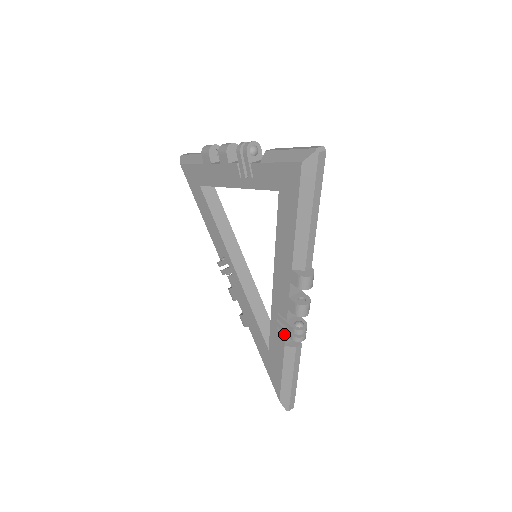
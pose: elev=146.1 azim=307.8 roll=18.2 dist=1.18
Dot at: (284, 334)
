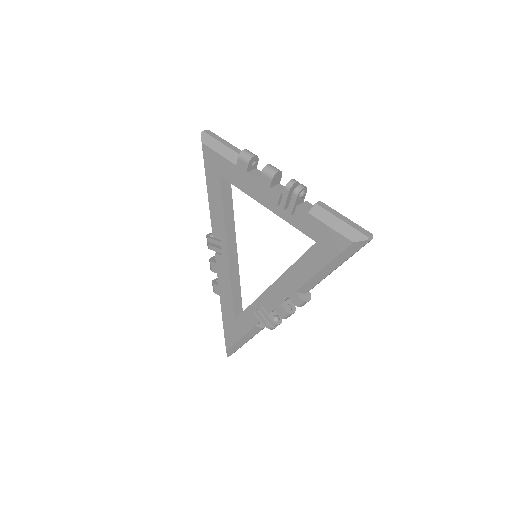
Dot at: (259, 320)
